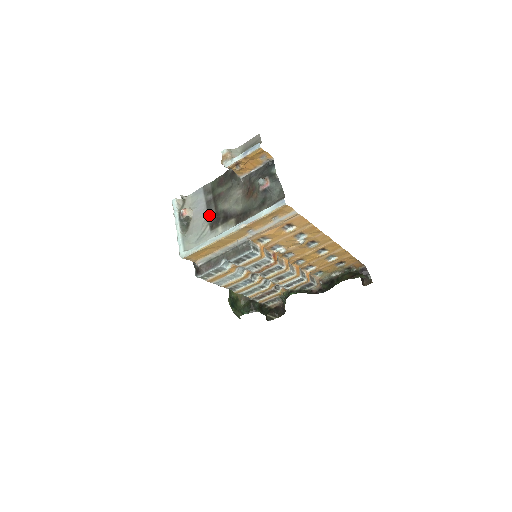
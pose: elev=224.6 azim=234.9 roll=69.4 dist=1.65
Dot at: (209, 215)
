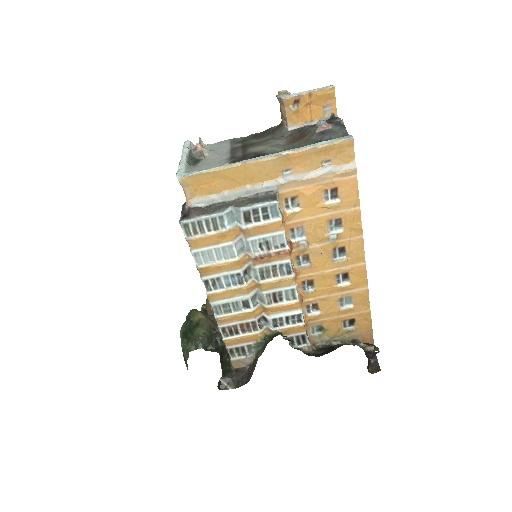
Dot at: (232, 155)
